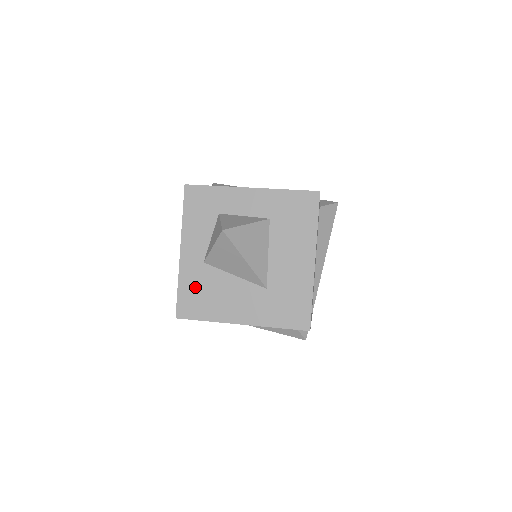
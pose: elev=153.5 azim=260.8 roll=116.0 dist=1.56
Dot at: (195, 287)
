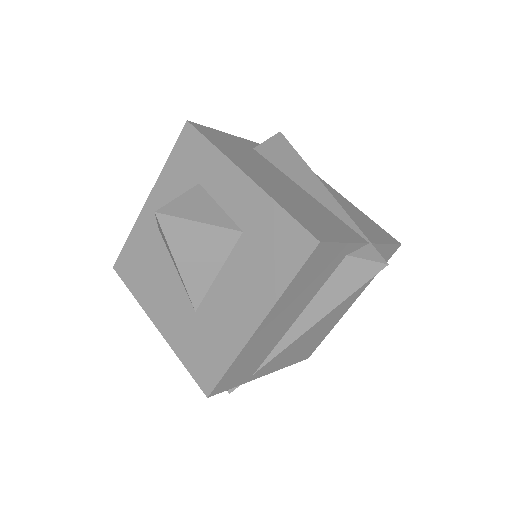
Dot at: (140, 250)
